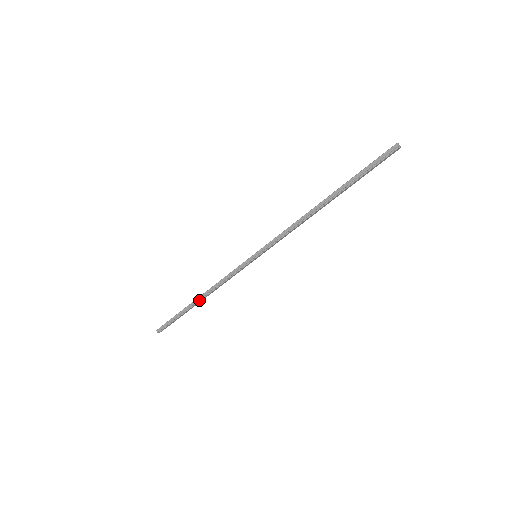
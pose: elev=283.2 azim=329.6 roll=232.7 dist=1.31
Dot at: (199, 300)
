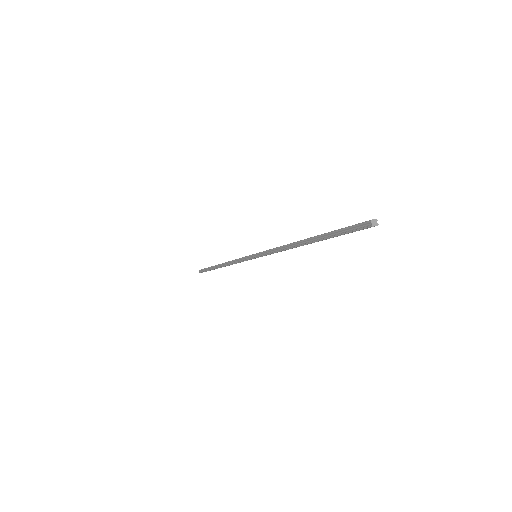
Dot at: (221, 266)
